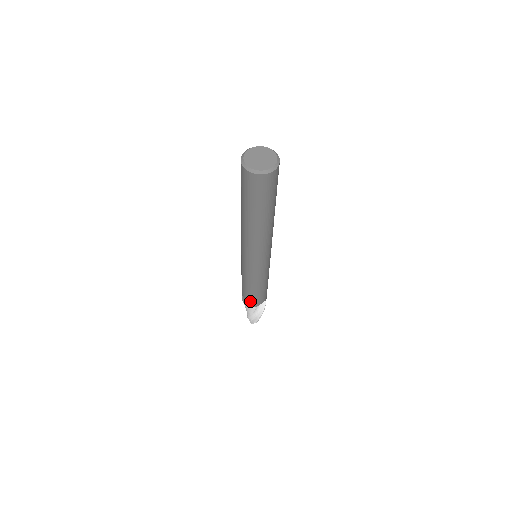
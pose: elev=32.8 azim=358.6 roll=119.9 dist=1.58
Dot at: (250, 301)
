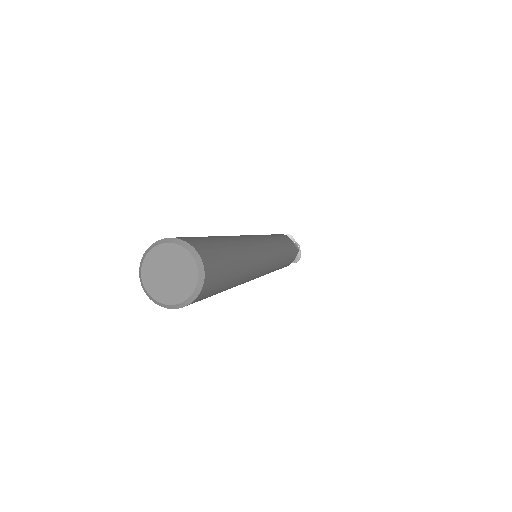
Dot at: occluded
